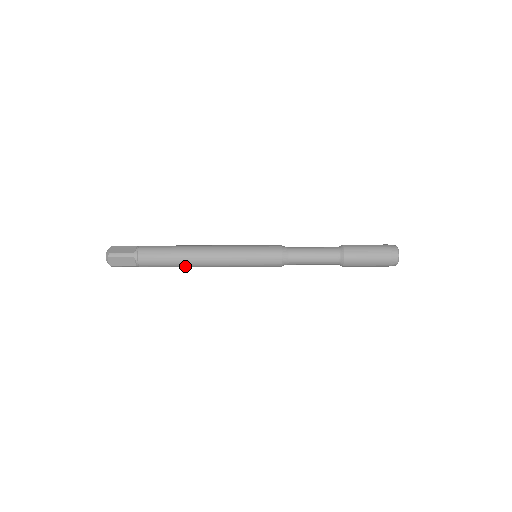
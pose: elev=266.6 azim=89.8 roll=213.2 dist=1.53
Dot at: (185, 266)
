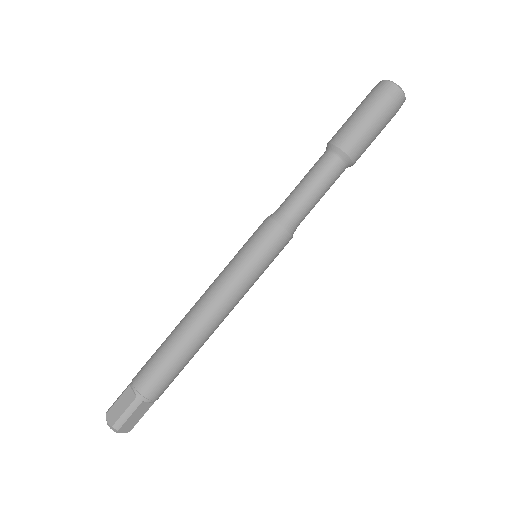
Dot at: occluded
